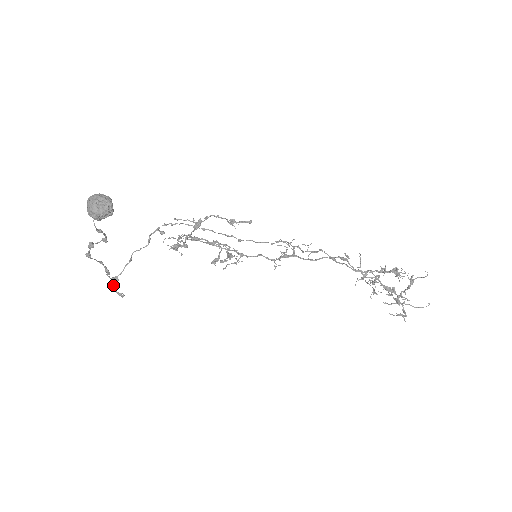
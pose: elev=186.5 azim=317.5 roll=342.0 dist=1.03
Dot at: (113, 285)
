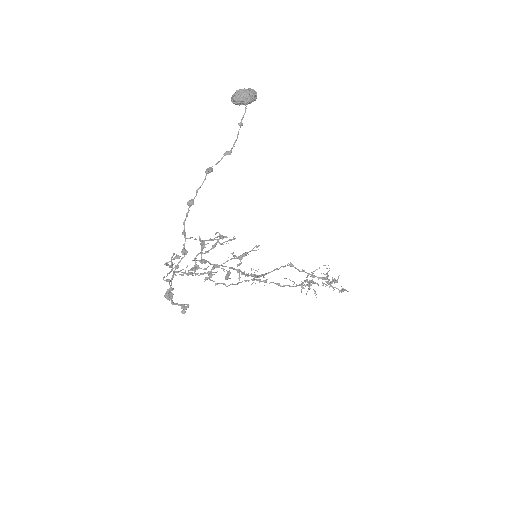
Dot at: (171, 300)
